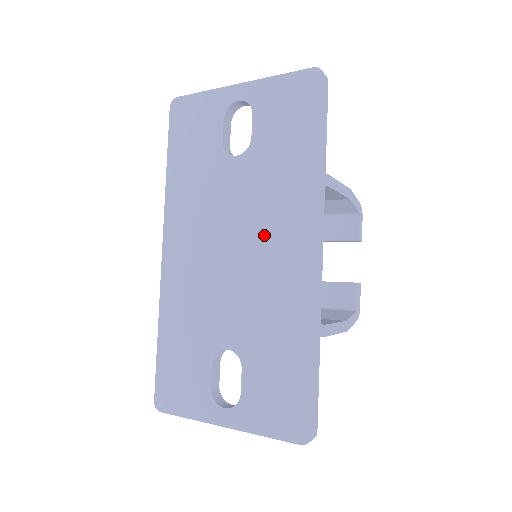
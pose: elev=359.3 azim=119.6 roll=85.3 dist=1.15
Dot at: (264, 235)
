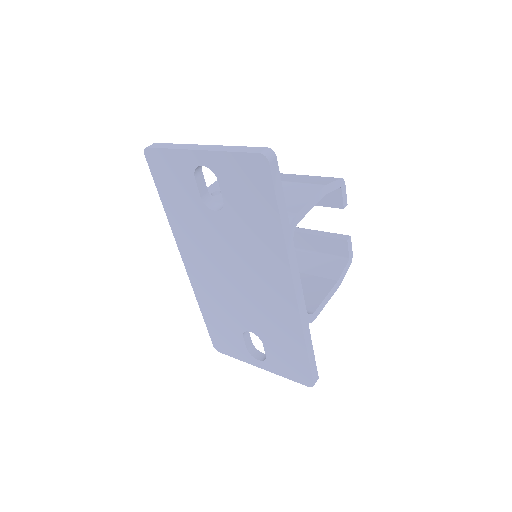
Dot at: (254, 273)
